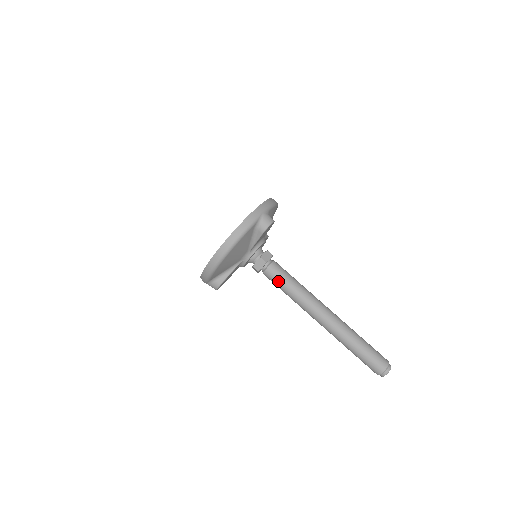
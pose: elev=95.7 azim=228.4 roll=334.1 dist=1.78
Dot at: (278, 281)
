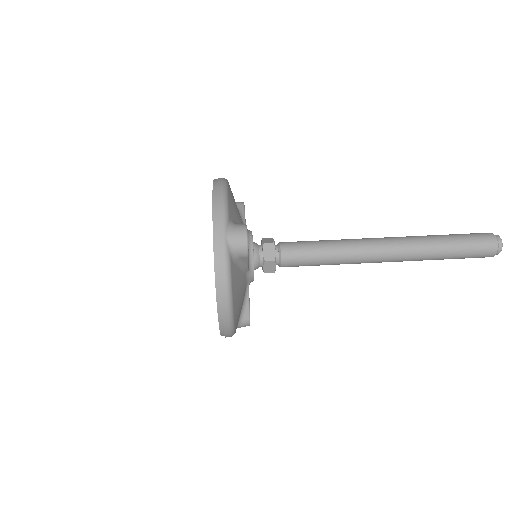
Dot at: (305, 264)
